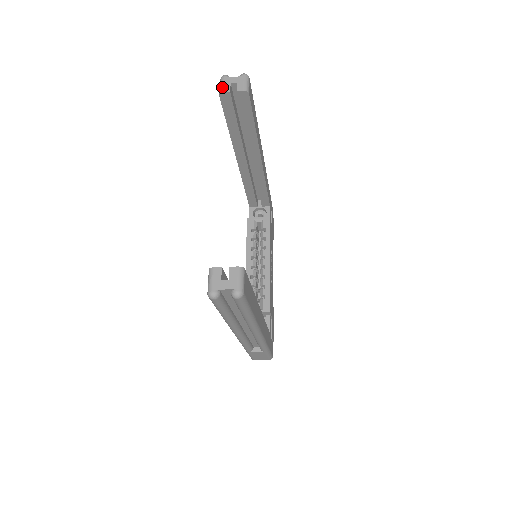
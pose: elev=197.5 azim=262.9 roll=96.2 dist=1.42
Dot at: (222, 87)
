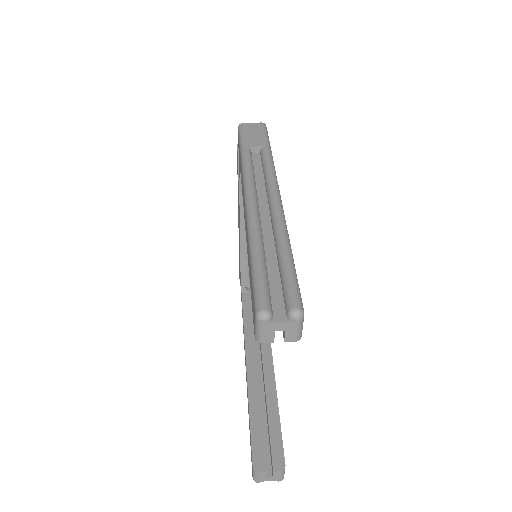
Dot at: (261, 336)
